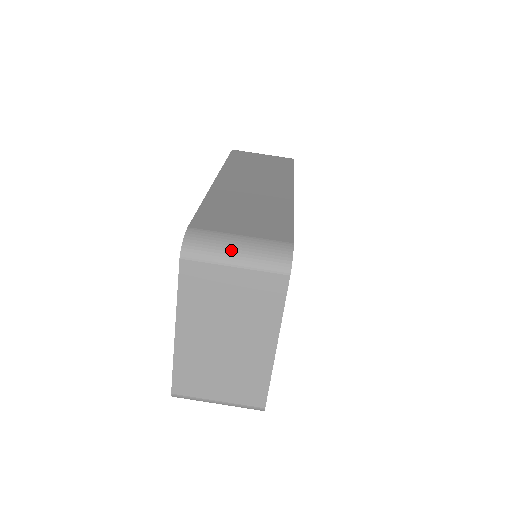
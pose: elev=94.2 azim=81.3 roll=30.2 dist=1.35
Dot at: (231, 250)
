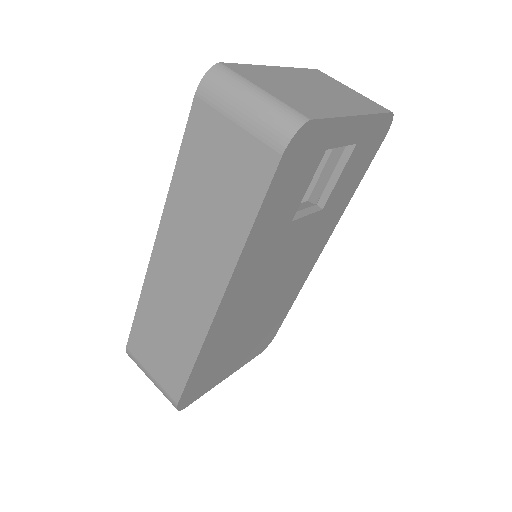
Dot at: occluded
